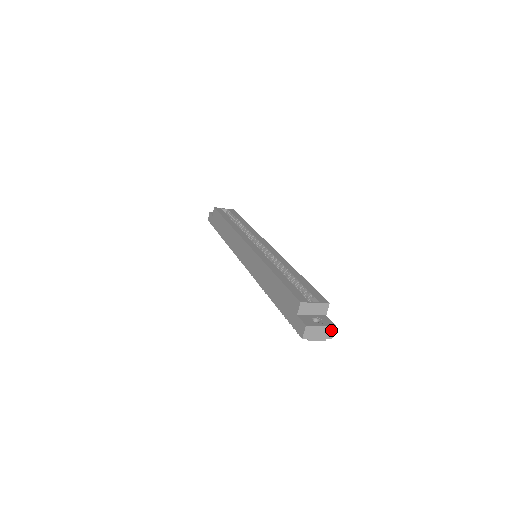
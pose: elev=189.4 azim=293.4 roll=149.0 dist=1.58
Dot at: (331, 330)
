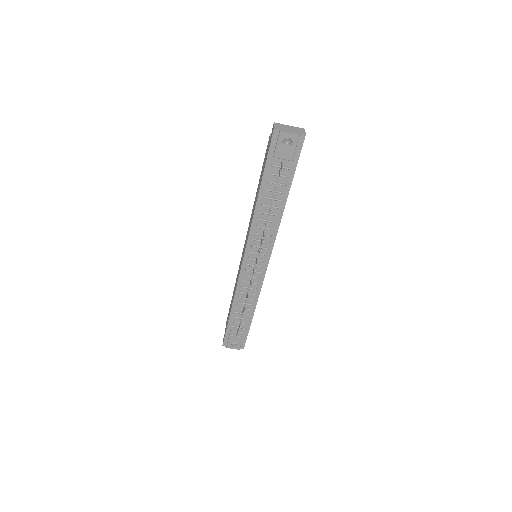
Dot at: (302, 130)
